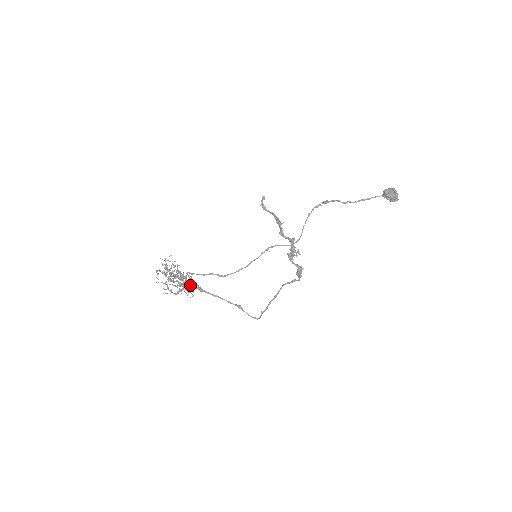
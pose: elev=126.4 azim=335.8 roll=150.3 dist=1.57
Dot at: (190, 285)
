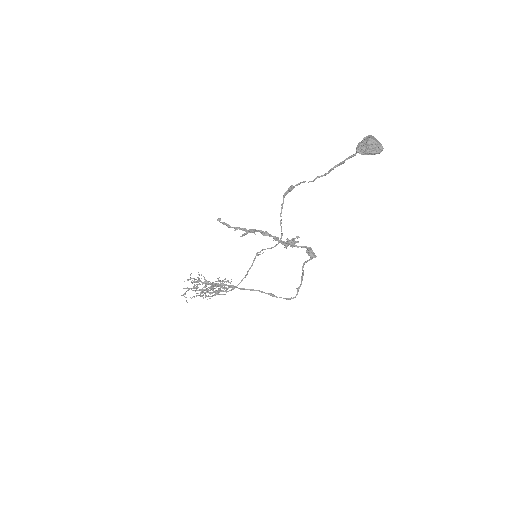
Dot at: (223, 285)
